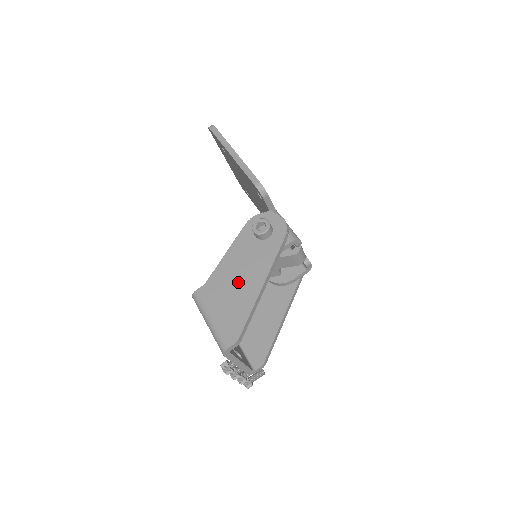
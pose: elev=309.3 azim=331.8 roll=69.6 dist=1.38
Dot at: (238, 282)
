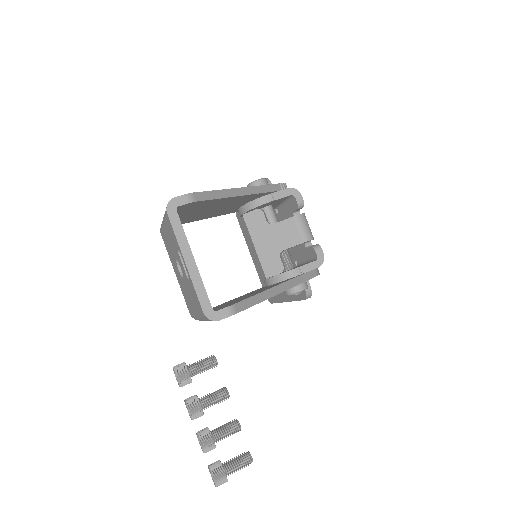
Dot at: occluded
